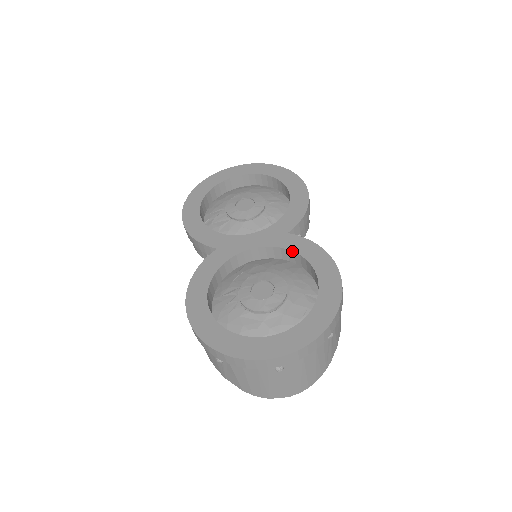
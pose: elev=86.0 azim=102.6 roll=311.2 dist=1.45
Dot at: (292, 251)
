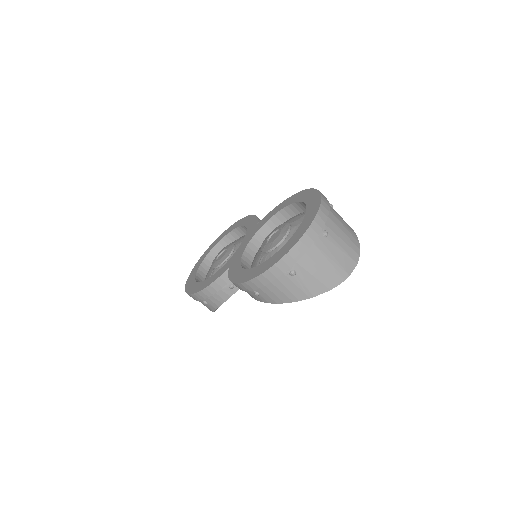
Dot at: (268, 220)
